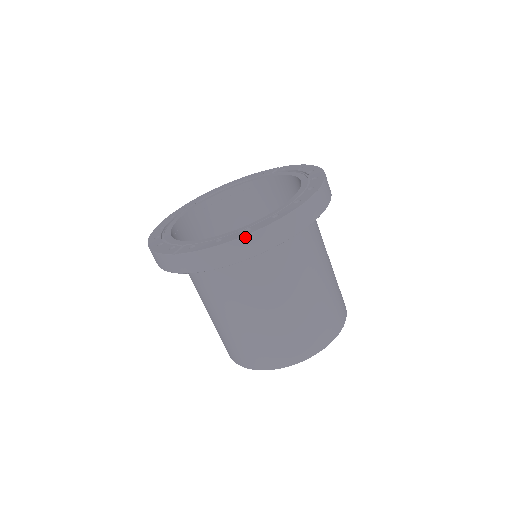
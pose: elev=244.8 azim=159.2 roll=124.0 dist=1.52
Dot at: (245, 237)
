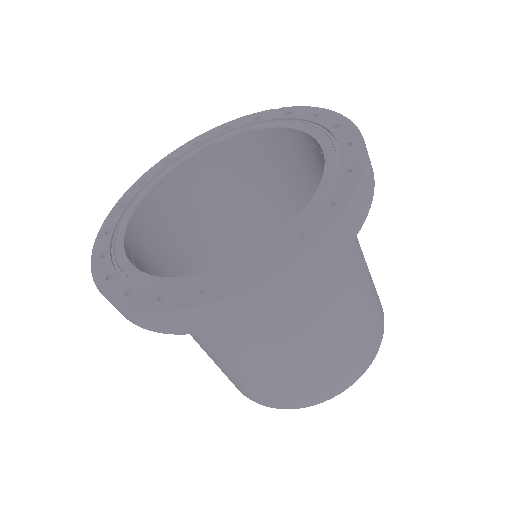
Dot at: (251, 288)
